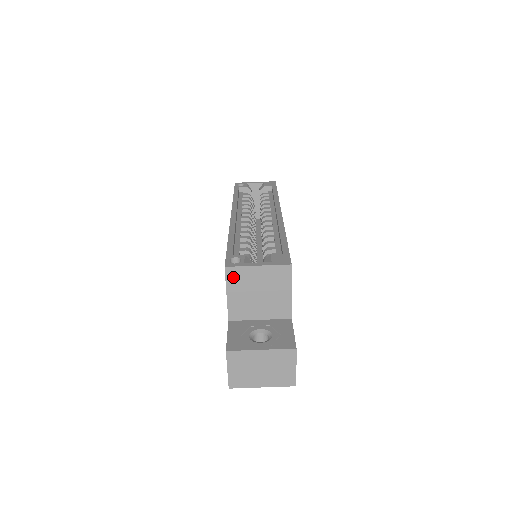
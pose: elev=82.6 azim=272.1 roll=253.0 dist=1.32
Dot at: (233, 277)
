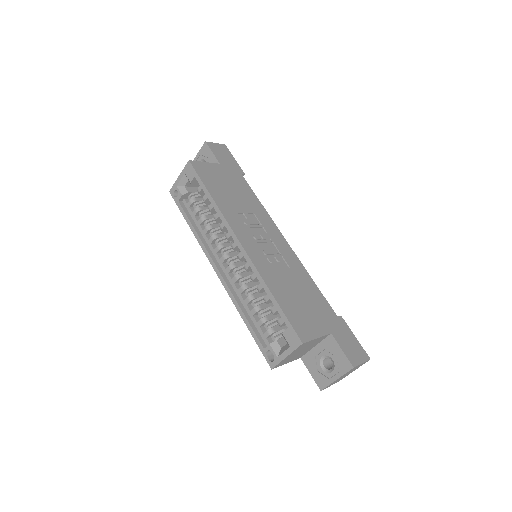
Dot at: (281, 364)
